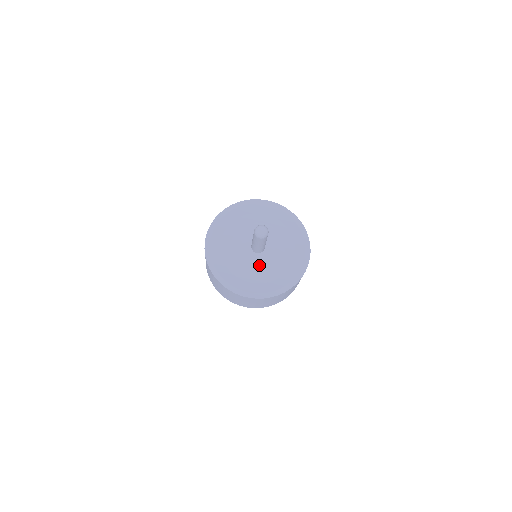
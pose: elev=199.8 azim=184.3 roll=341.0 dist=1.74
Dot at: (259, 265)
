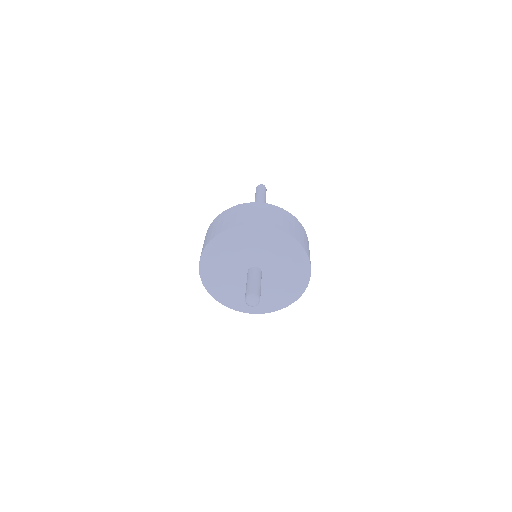
Dot at: (265, 285)
